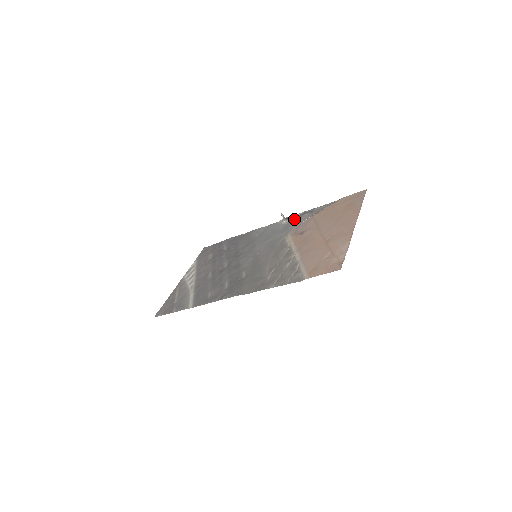
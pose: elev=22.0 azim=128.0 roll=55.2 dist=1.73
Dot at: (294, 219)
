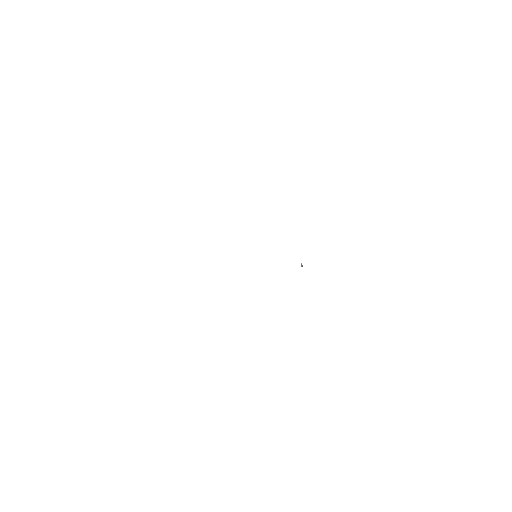
Dot at: occluded
